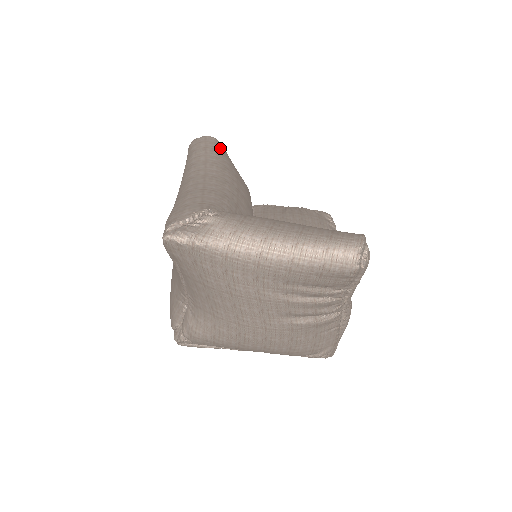
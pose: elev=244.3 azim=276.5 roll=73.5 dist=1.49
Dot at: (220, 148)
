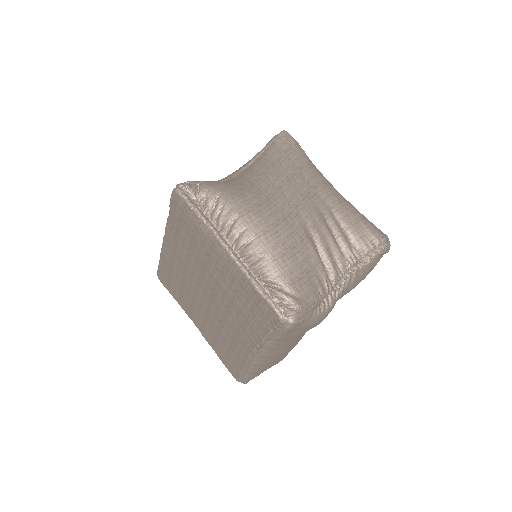
Dot at: occluded
